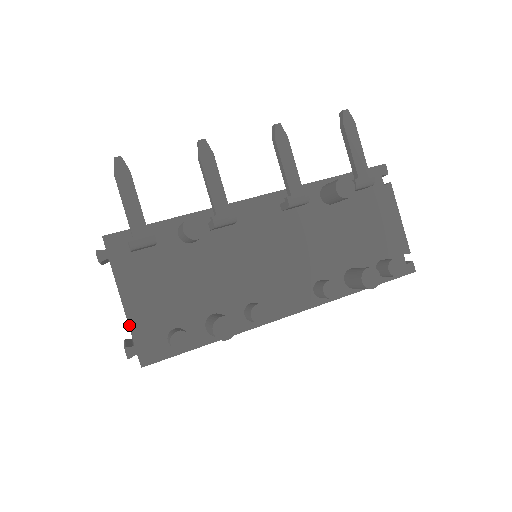
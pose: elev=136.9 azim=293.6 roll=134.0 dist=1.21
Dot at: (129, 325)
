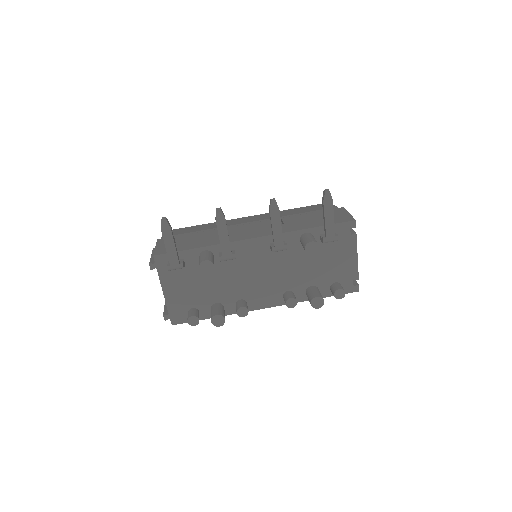
Dot at: (166, 304)
